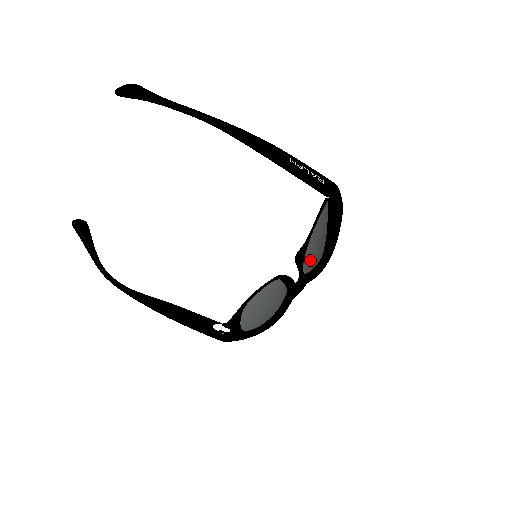
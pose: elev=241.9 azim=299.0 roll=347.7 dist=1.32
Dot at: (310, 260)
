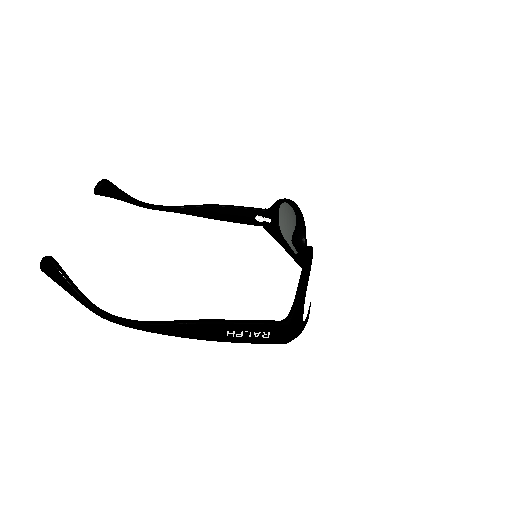
Dot at: occluded
